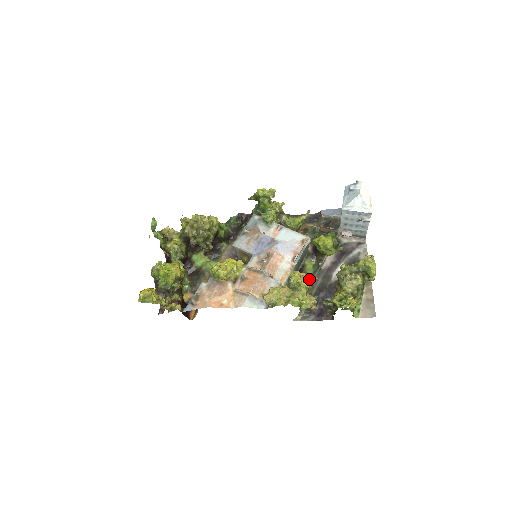
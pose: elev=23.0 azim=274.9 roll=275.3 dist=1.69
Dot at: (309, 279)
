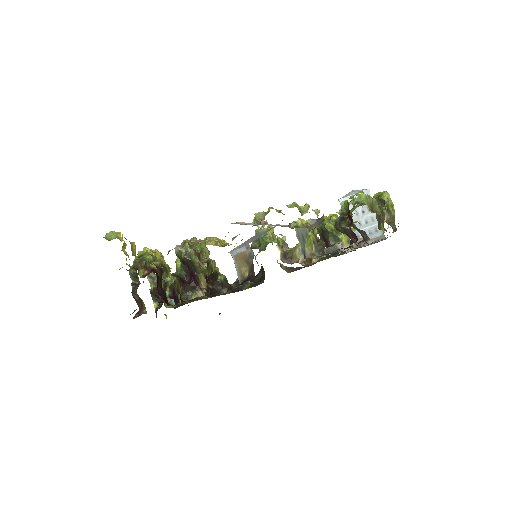
Dot at: occluded
